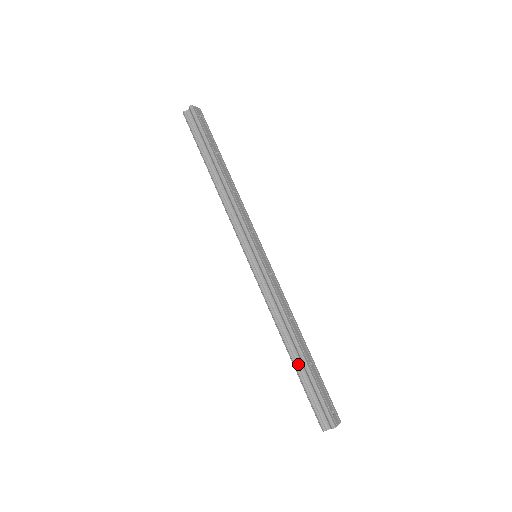
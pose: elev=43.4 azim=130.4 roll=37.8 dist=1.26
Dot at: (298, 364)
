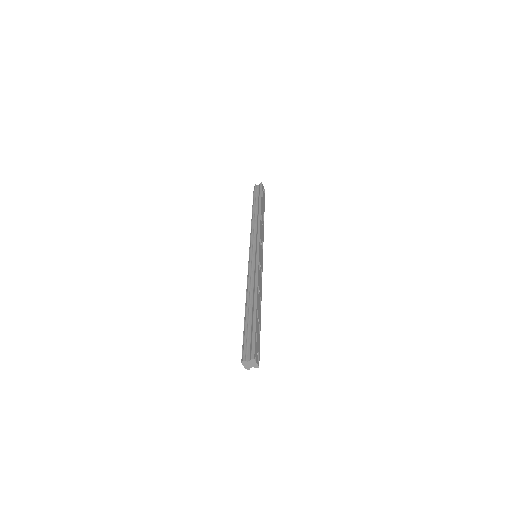
Dot at: (249, 315)
